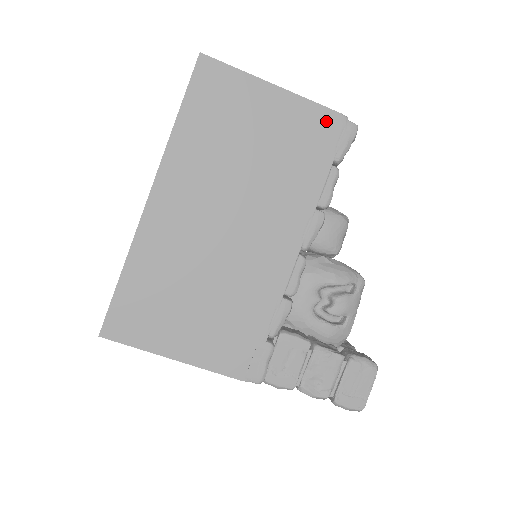
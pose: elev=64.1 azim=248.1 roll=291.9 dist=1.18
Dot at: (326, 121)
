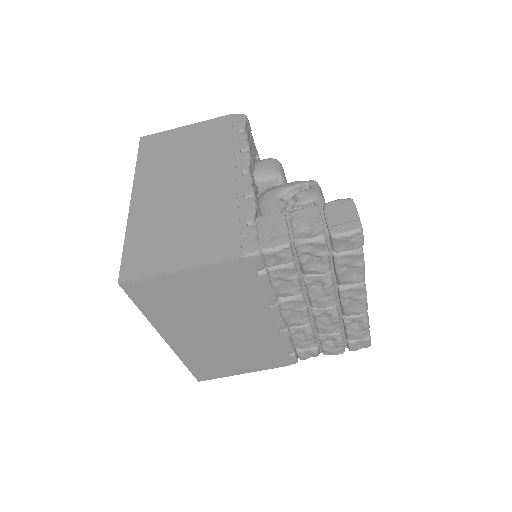
Dot at: (223, 121)
